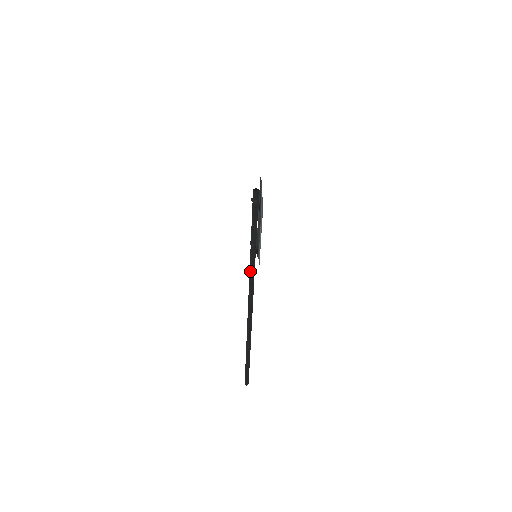
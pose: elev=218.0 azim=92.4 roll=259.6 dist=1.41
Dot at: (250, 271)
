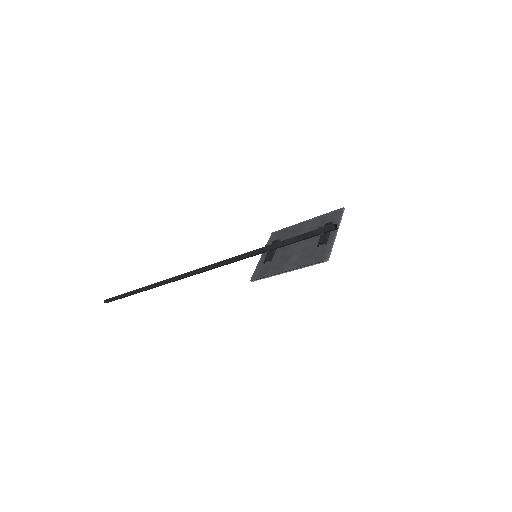
Dot at: (234, 258)
